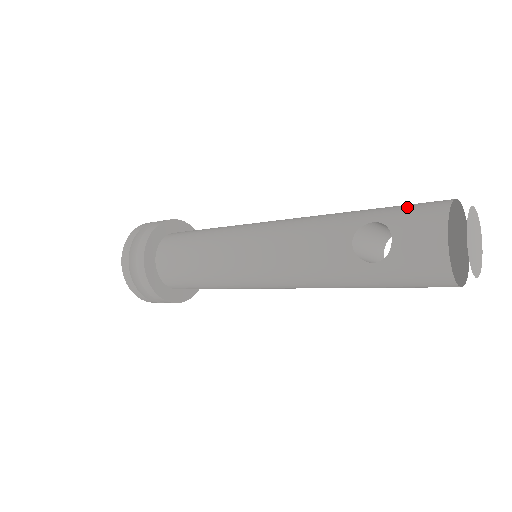
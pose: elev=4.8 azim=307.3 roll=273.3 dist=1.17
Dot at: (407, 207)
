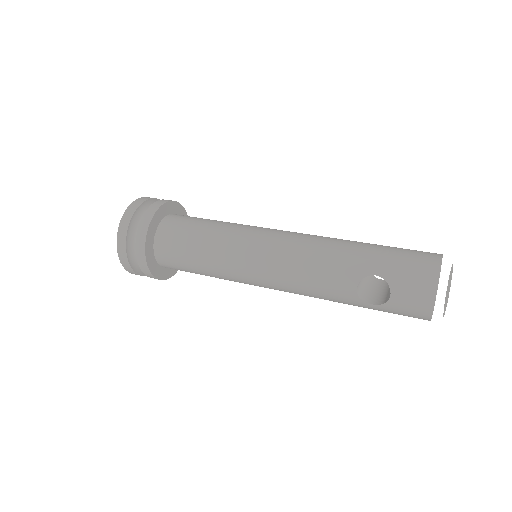
Dot at: (404, 265)
